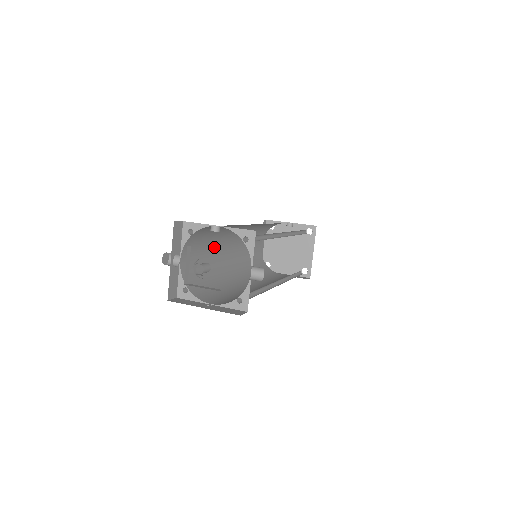
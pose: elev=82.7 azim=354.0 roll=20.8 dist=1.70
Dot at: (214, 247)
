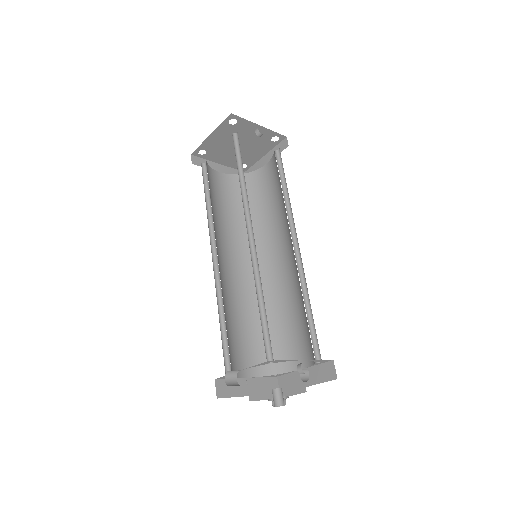
Dot at: occluded
